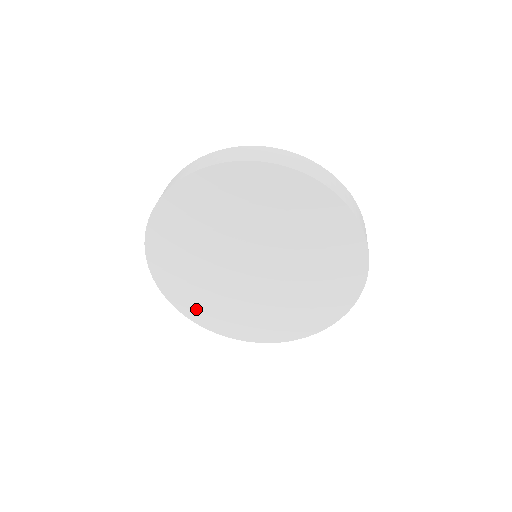
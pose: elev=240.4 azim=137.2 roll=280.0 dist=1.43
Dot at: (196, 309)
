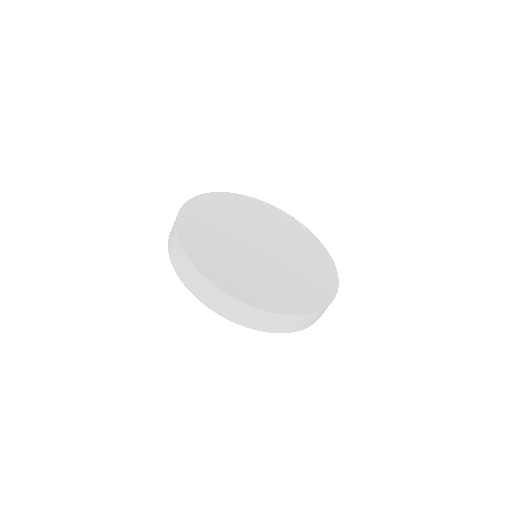
Dot at: occluded
